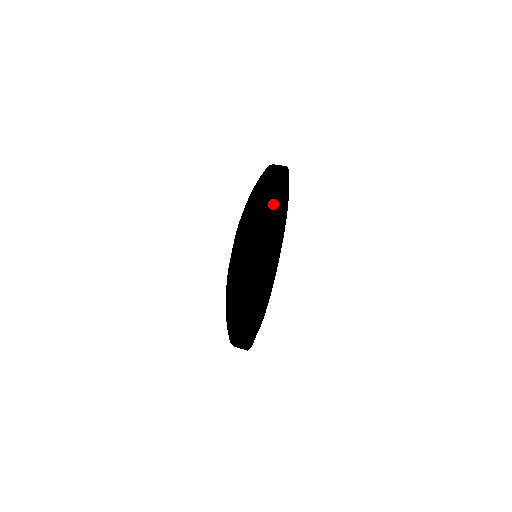
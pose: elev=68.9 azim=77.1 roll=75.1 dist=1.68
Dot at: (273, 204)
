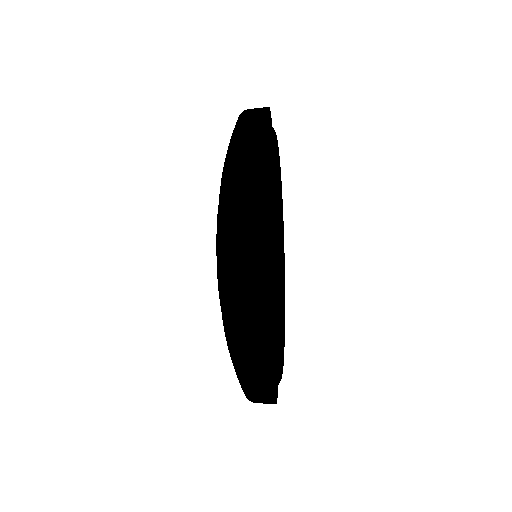
Dot at: occluded
